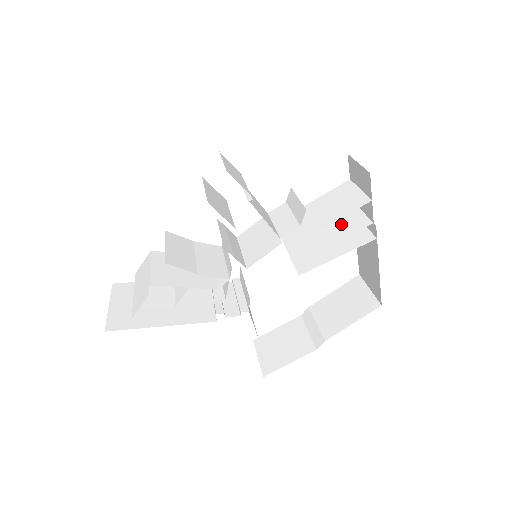
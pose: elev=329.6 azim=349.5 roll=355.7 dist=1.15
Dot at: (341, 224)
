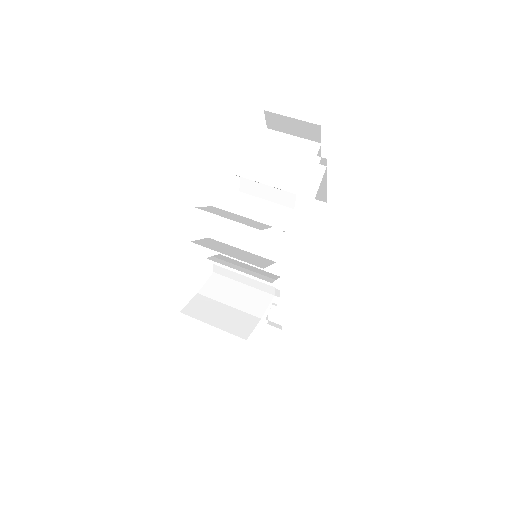
Dot at: occluded
